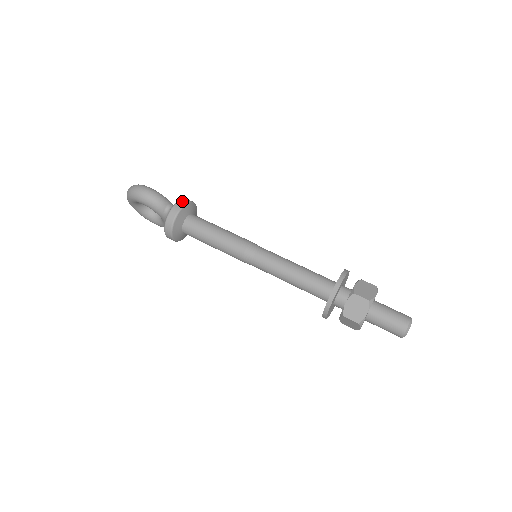
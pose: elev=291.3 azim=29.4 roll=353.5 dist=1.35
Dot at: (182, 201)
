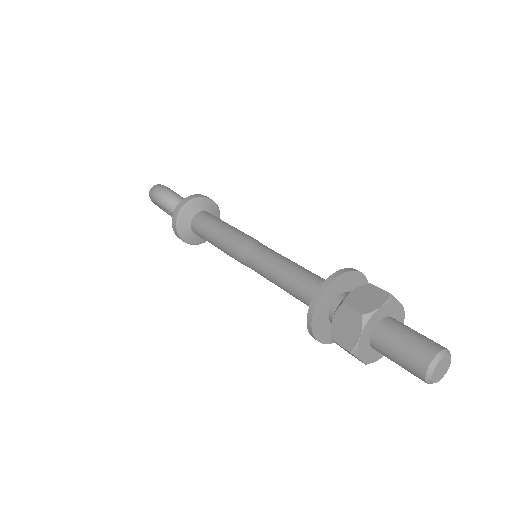
Dot at: (190, 197)
